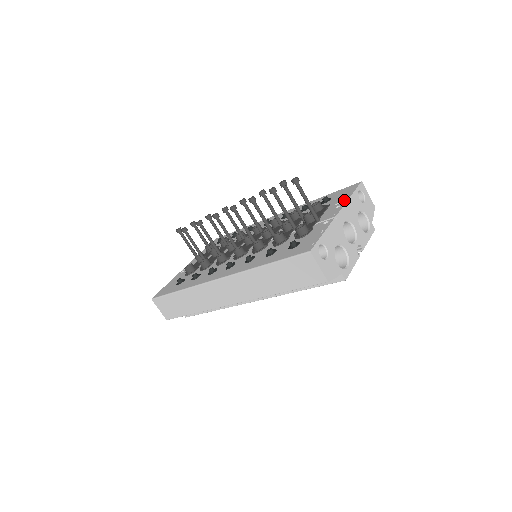
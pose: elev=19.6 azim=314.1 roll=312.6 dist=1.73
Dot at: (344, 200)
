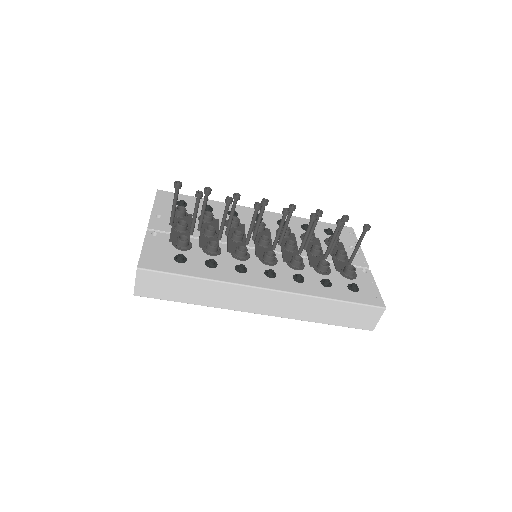
Dot at: occluded
